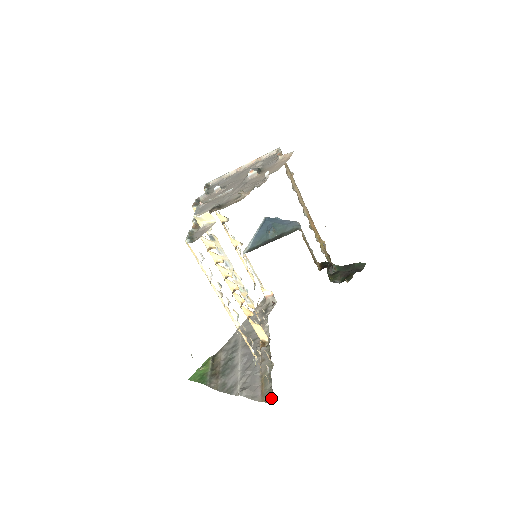
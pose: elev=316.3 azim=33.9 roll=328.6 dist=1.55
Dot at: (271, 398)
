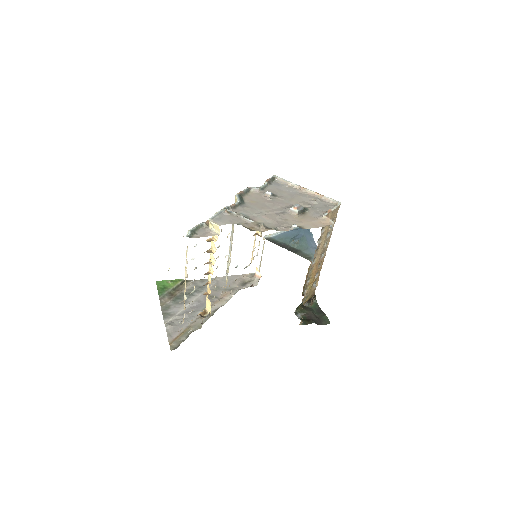
Dot at: (175, 348)
